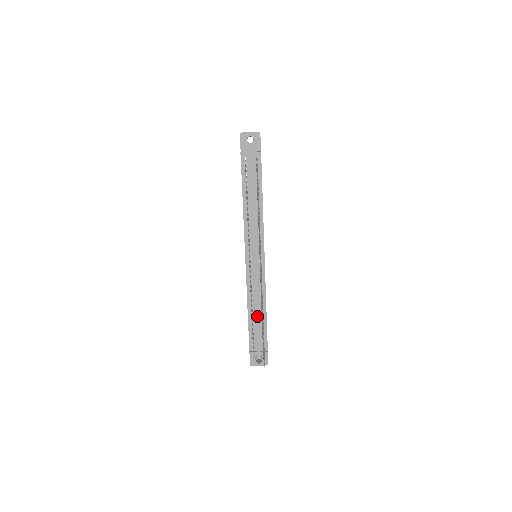
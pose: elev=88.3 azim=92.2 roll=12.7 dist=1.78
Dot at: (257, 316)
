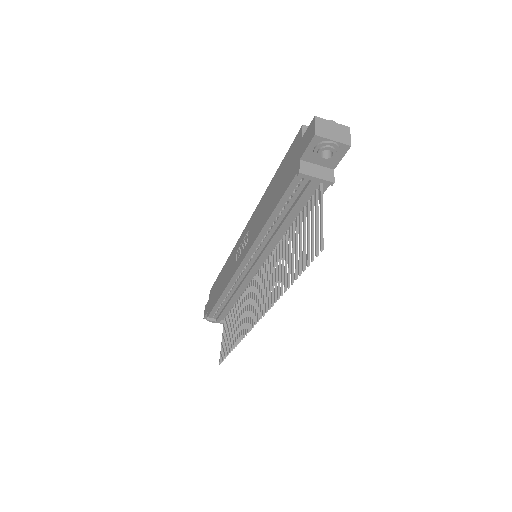
Dot at: (230, 304)
